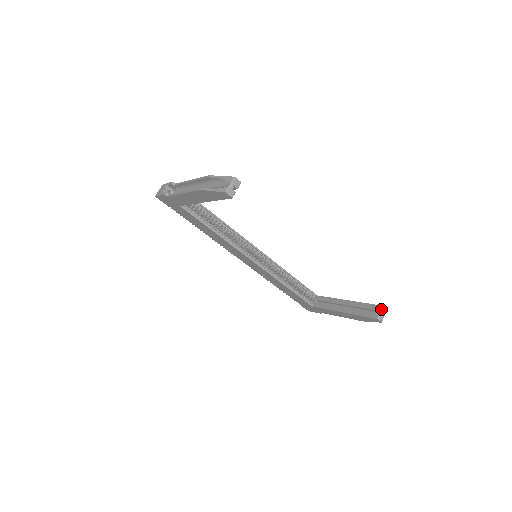
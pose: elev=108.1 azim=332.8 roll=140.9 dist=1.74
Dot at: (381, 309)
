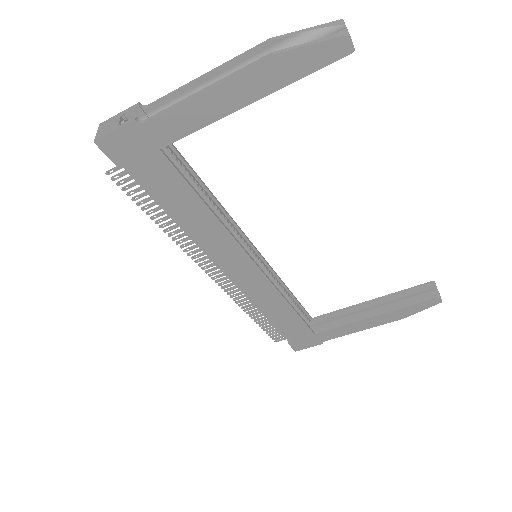
Dot at: (435, 285)
